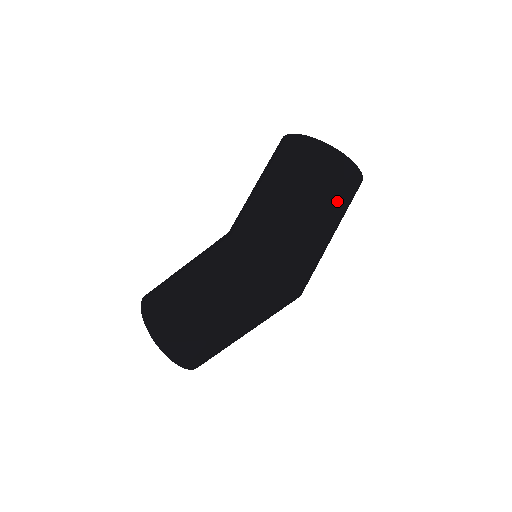
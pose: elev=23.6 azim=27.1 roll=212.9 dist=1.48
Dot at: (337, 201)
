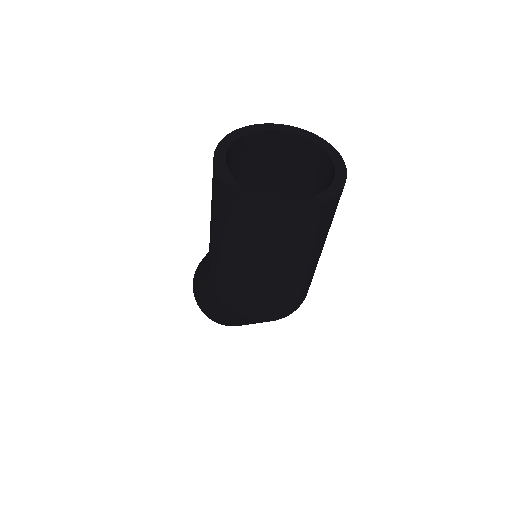
Dot at: (279, 250)
